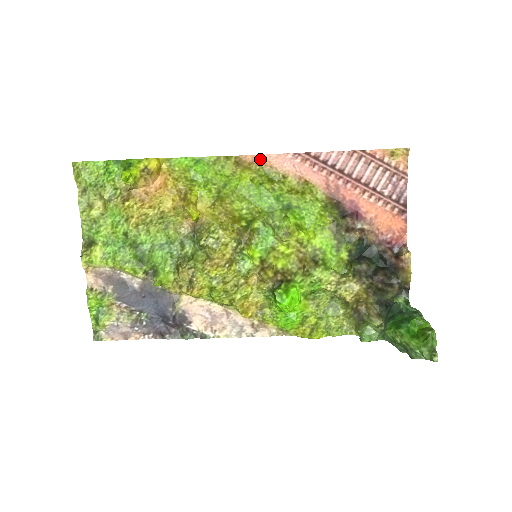
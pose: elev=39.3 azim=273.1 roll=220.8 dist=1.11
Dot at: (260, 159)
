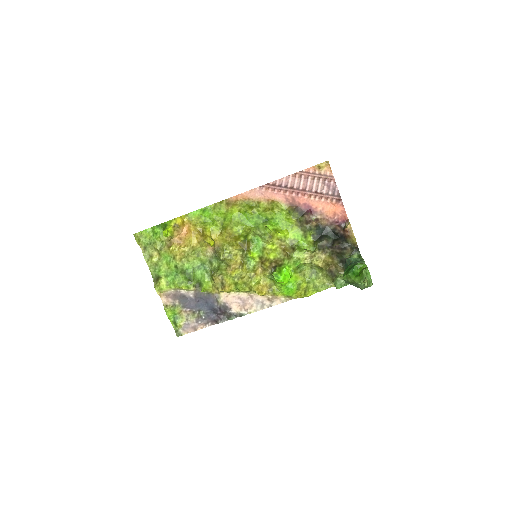
Dot at: (241, 197)
